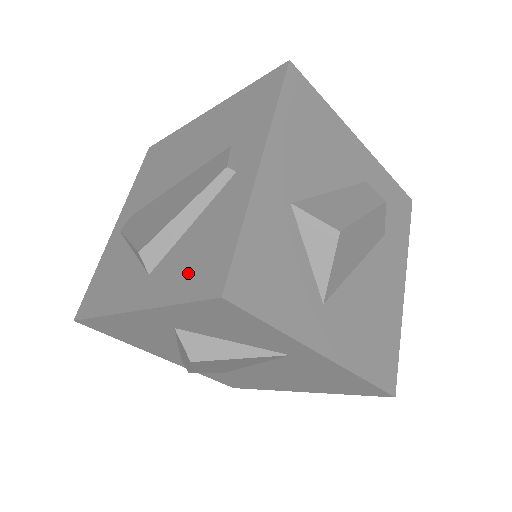
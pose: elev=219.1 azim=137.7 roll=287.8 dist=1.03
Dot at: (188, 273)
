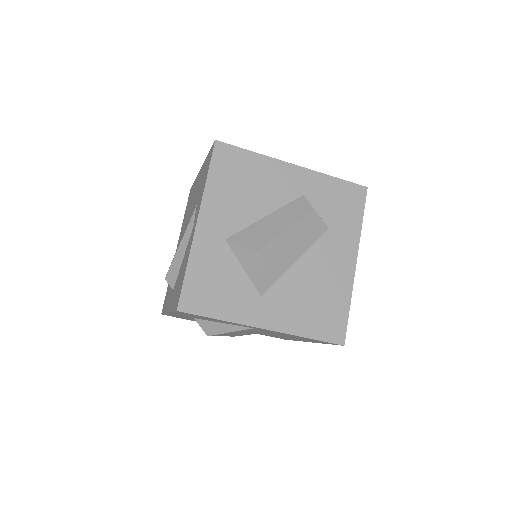
Dot at: (176, 293)
